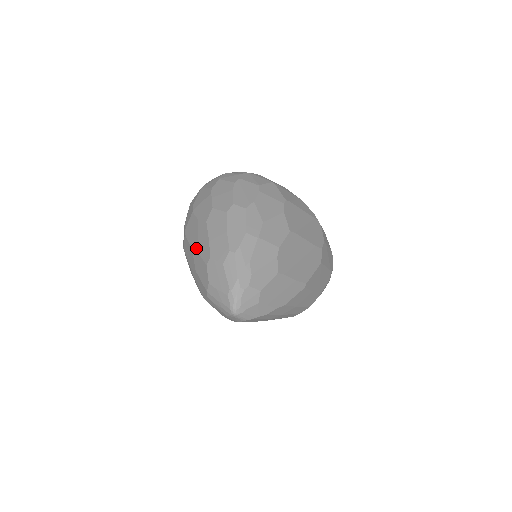
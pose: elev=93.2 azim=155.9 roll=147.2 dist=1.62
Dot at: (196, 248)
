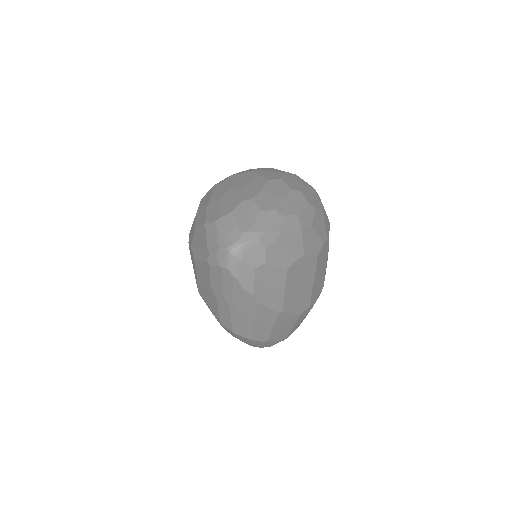
Dot at: (239, 187)
